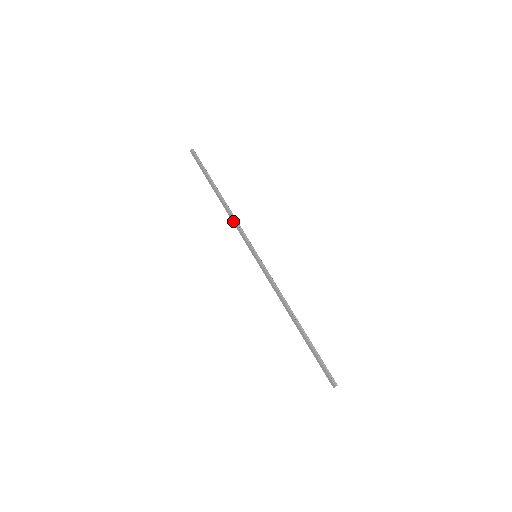
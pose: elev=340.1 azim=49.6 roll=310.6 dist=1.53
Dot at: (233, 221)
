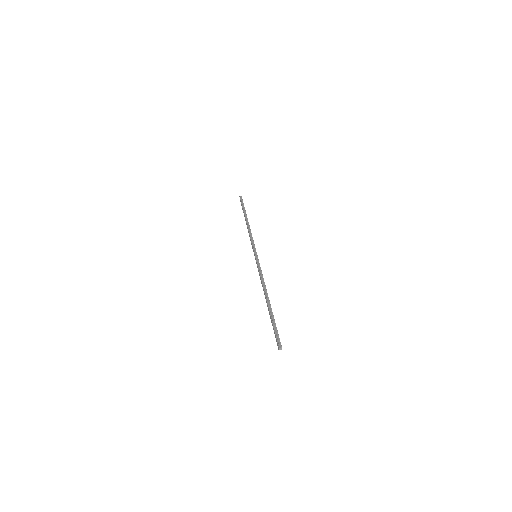
Dot at: (249, 235)
